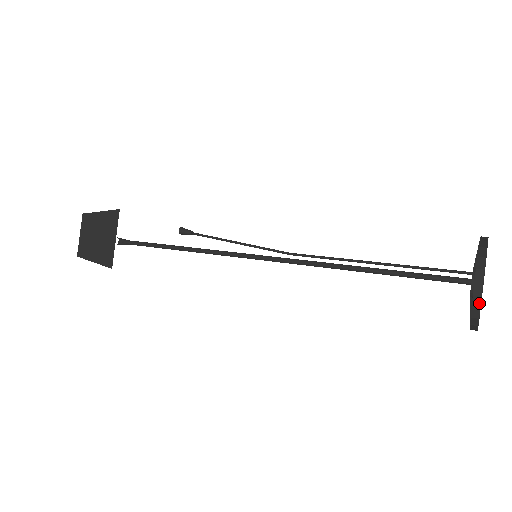
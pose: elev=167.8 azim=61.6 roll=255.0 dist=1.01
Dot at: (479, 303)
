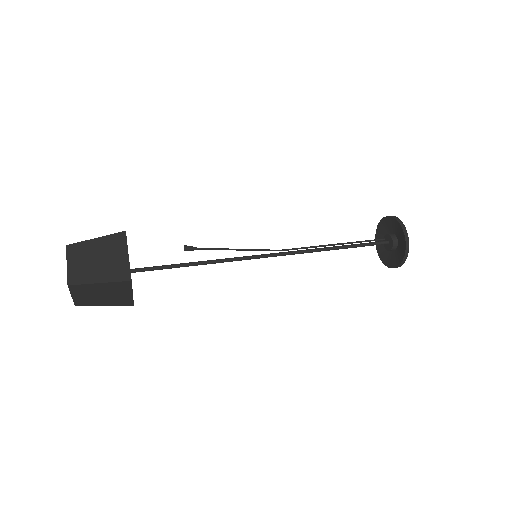
Dot at: (408, 237)
